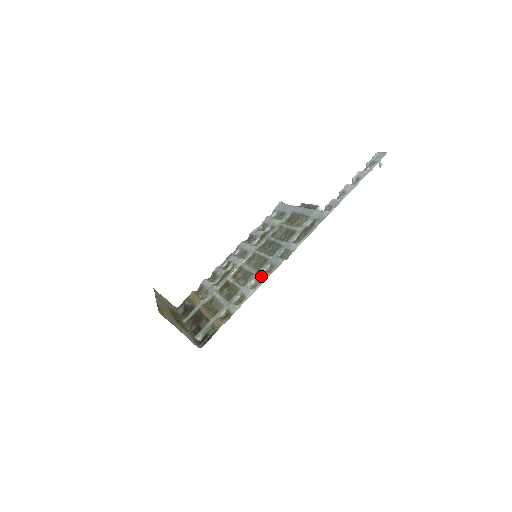
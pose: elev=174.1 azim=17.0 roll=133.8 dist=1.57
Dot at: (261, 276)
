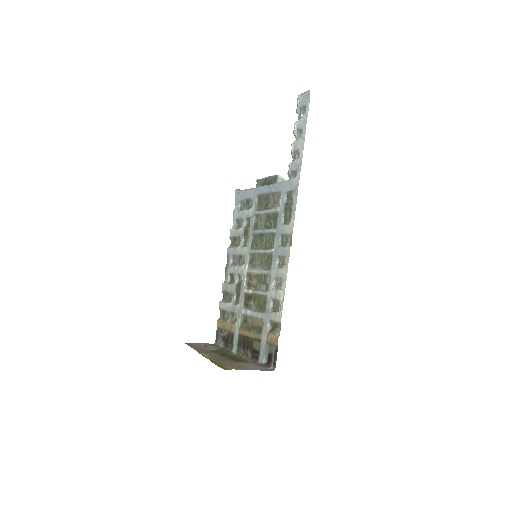
Dot at: (279, 273)
